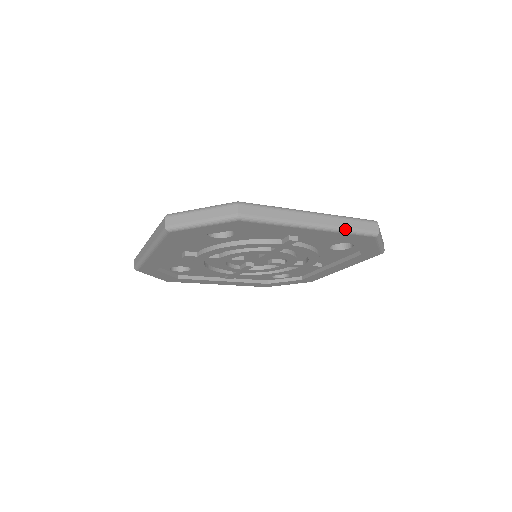
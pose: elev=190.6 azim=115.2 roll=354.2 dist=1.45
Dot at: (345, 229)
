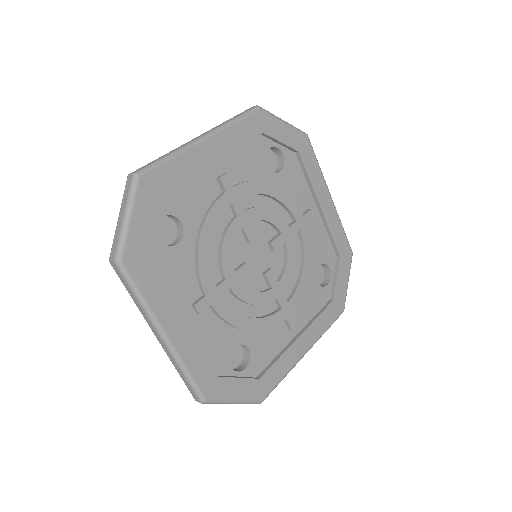
Dot at: (341, 223)
